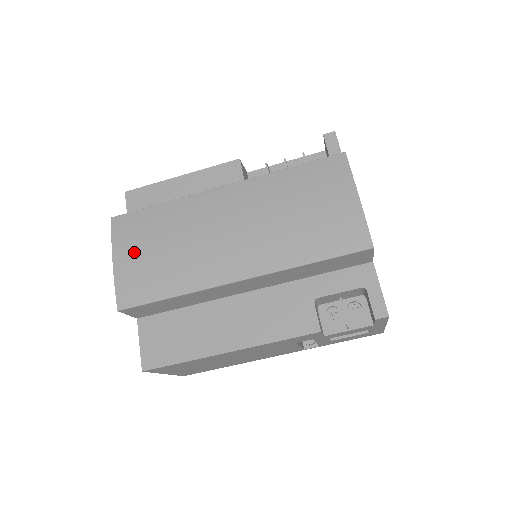
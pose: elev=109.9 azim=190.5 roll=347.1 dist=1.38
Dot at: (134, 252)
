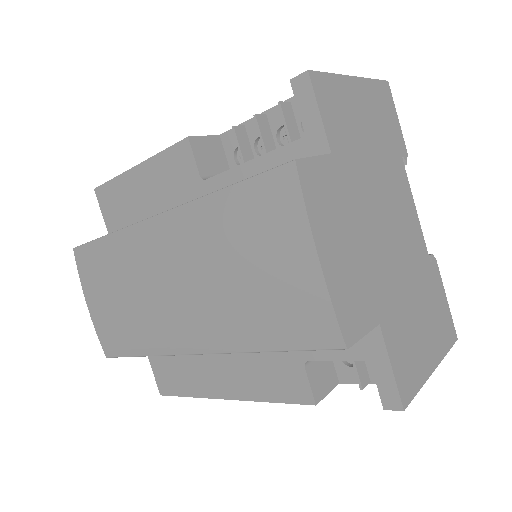
Dot at: (99, 298)
